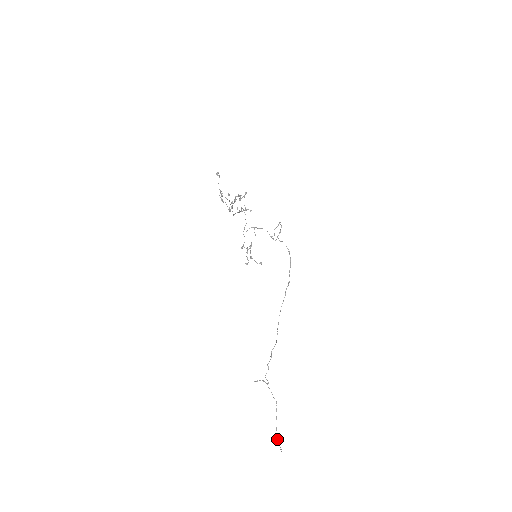
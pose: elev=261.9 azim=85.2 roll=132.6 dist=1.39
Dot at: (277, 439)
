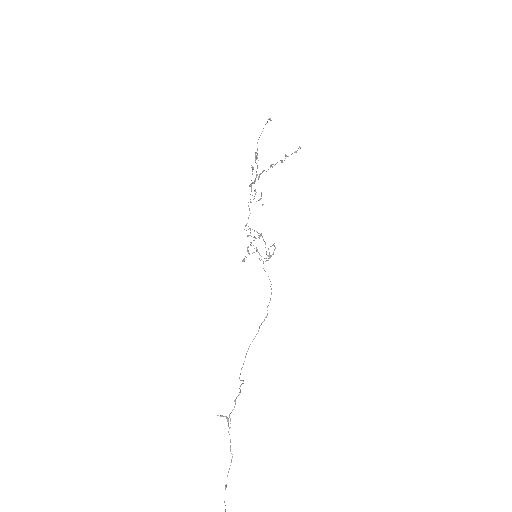
Dot at: out of frame
